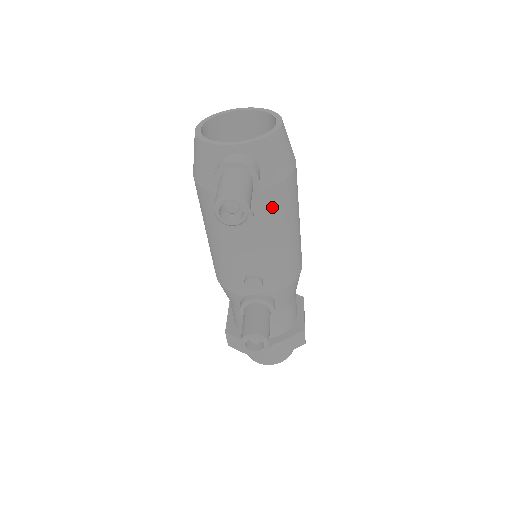
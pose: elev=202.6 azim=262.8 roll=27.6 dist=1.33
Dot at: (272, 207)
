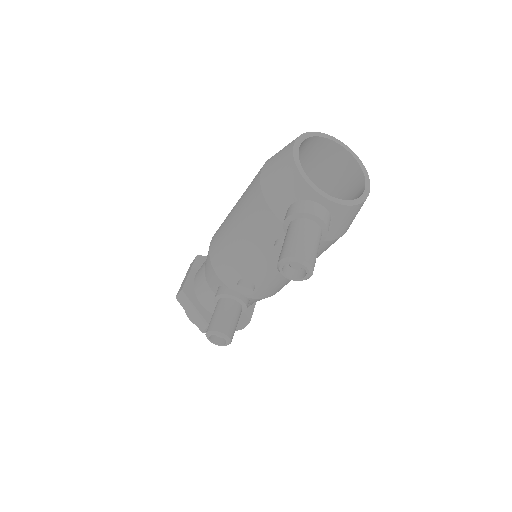
Dot at: occluded
